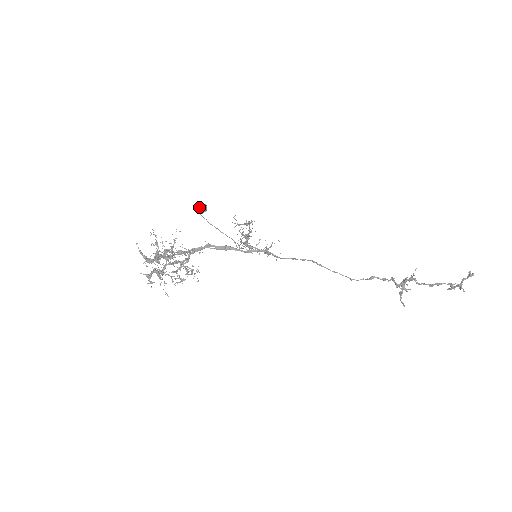
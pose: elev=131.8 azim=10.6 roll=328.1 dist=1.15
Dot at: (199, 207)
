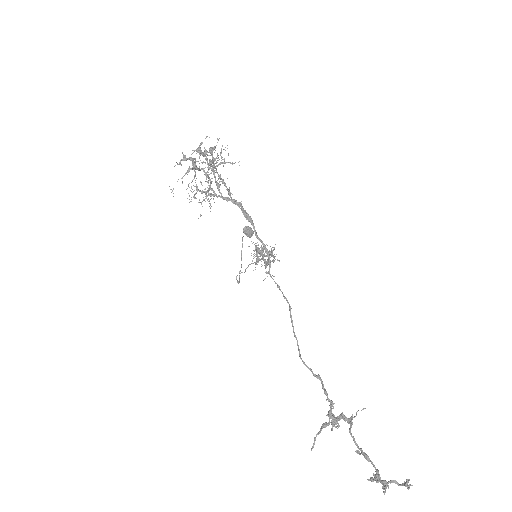
Dot at: occluded
